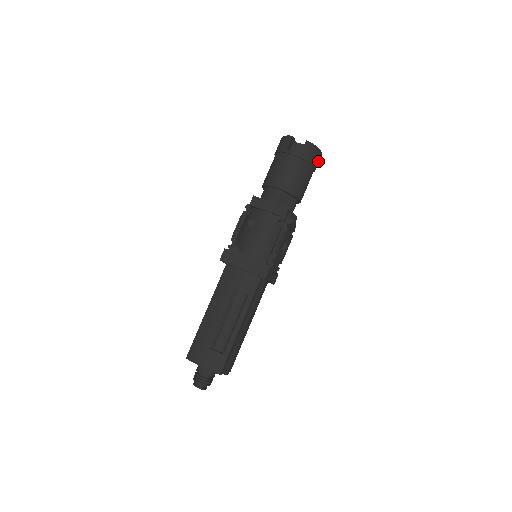
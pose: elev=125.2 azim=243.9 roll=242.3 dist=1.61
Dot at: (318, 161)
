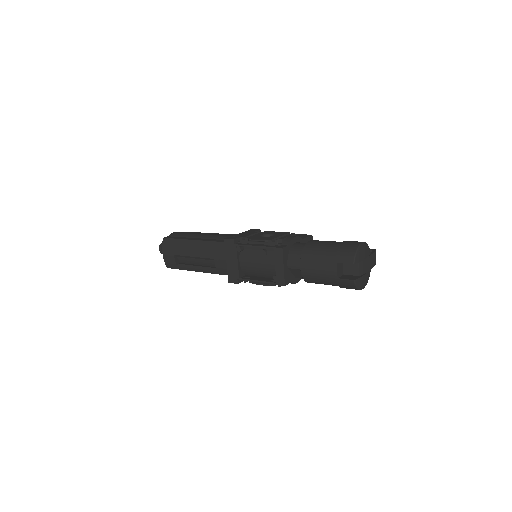
Dot at: occluded
